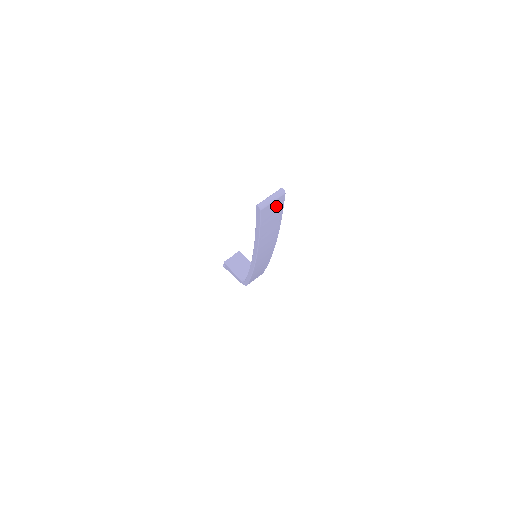
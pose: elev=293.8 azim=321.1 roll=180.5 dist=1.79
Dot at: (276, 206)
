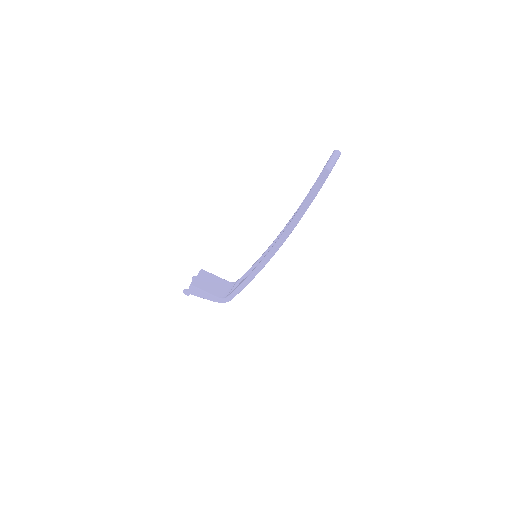
Dot at: occluded
